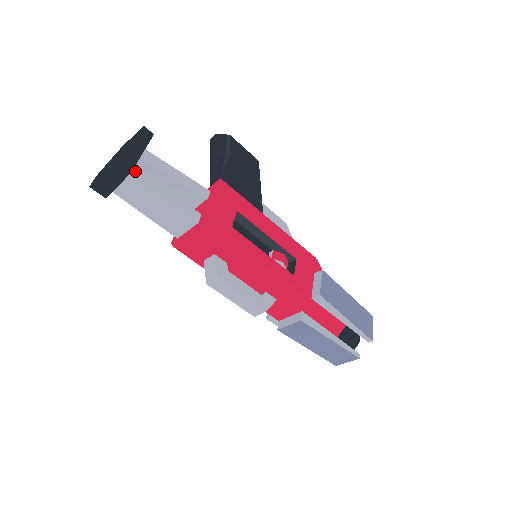
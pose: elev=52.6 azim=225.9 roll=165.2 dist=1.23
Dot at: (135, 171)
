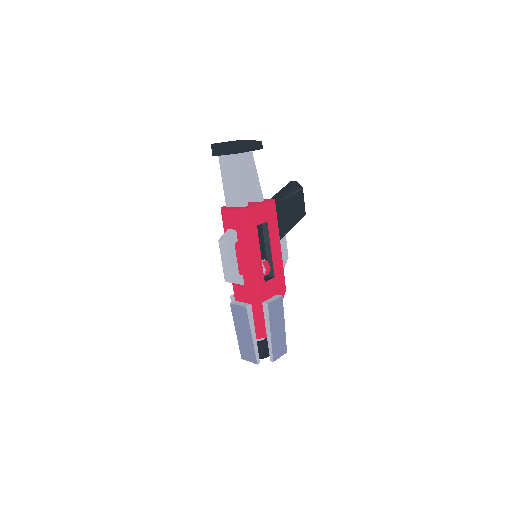
Dot at: (238, 156)
